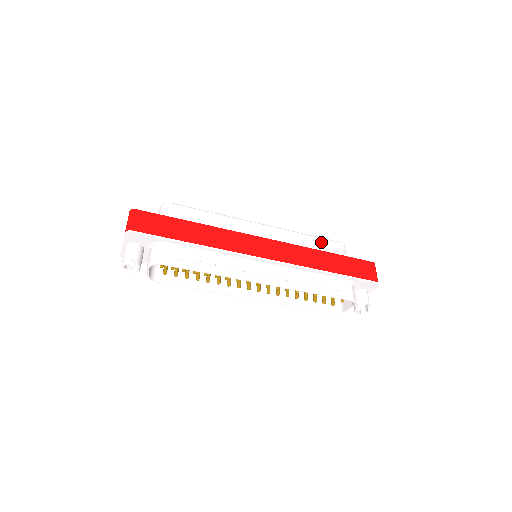
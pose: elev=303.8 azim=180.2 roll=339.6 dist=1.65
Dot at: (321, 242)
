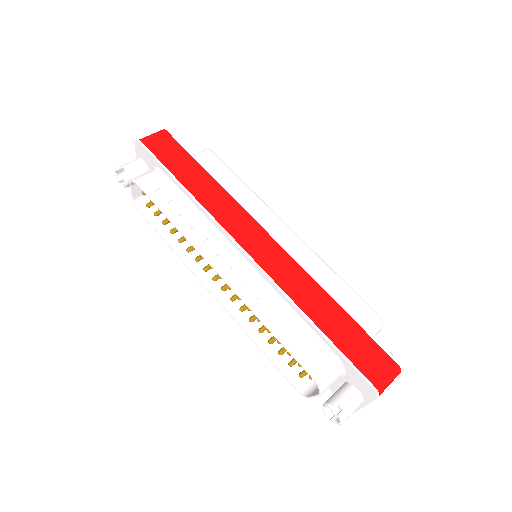
Dot at: (348, 294)
